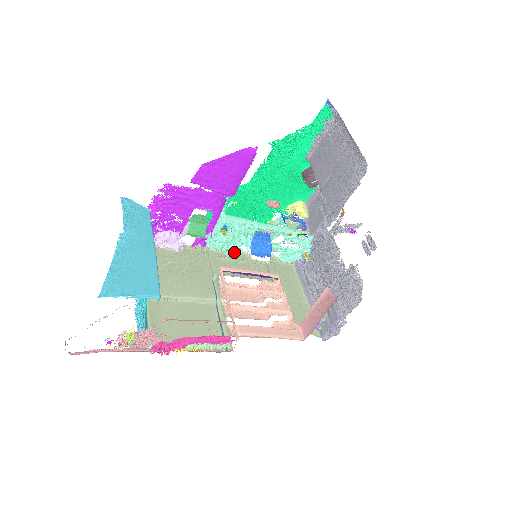
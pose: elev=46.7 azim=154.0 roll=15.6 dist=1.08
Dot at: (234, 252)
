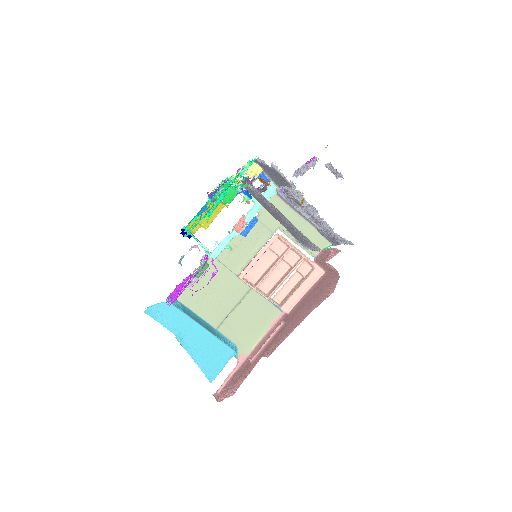
Dot at: occluded
